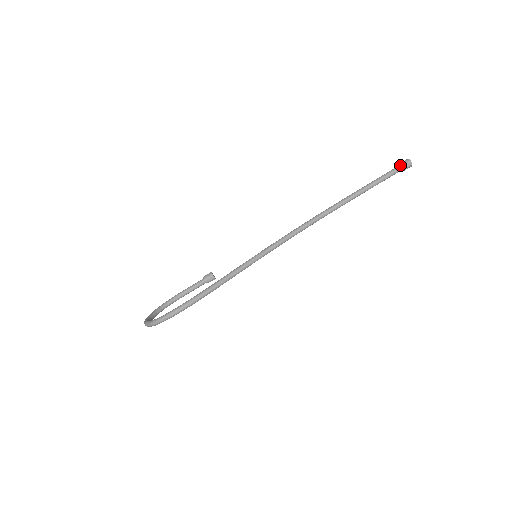
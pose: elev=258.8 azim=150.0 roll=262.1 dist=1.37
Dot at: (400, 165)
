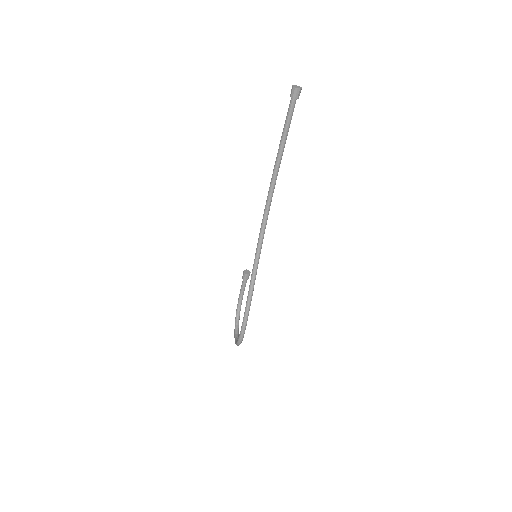
Dot at: (291, 98)
